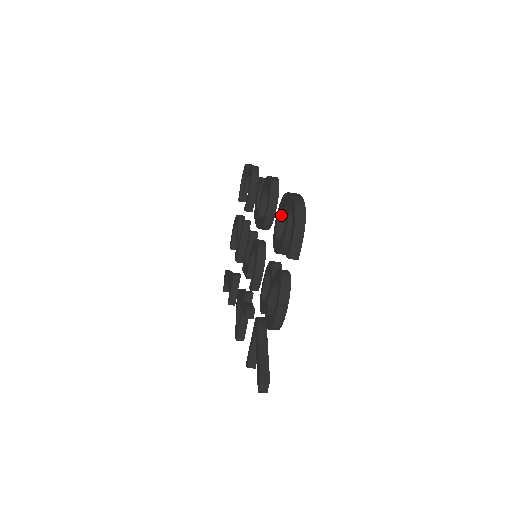
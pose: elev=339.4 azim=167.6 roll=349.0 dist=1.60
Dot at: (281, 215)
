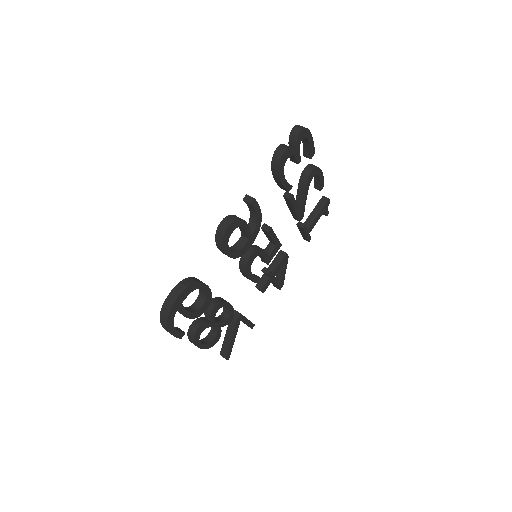
Dot at: occluded
